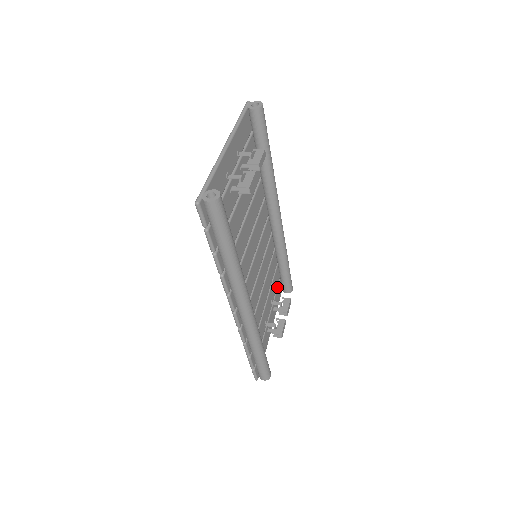
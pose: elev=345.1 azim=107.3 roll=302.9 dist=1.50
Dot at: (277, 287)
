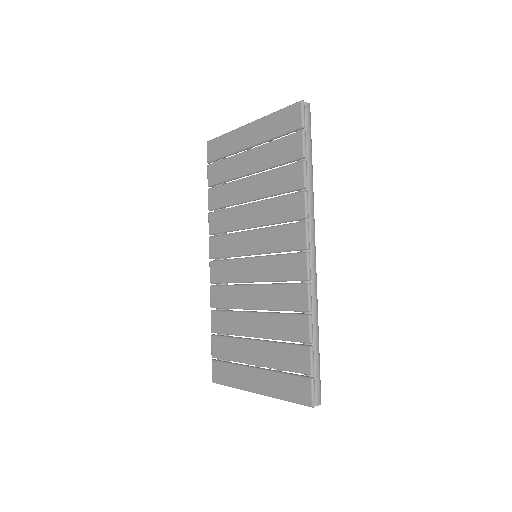
Dot at: (228, 362)
